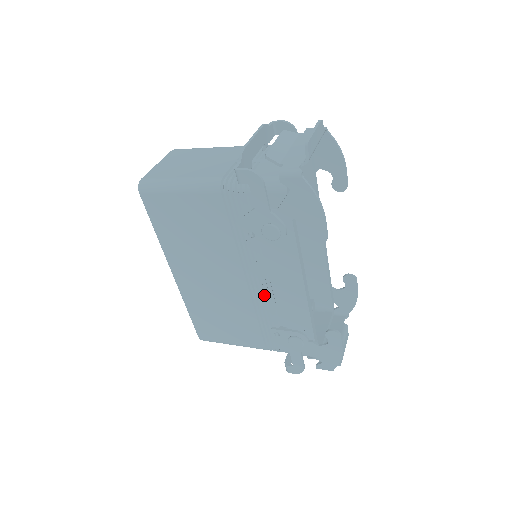
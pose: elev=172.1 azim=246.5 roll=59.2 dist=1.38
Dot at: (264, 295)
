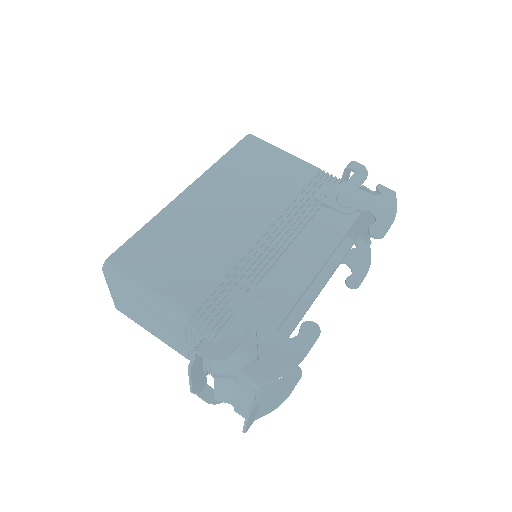
Dot at: occluded
